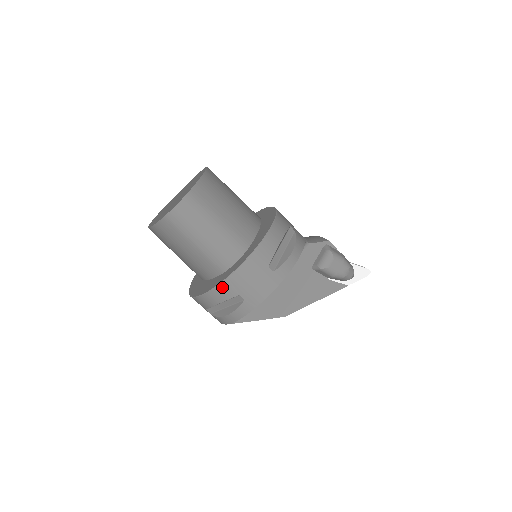
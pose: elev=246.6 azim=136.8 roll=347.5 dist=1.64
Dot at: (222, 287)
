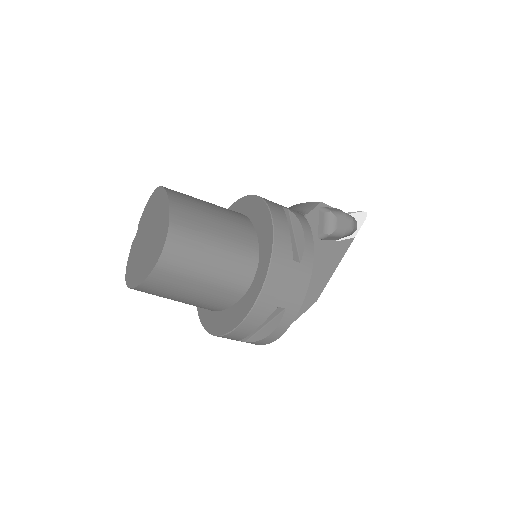
Dot at: (257, 309)
